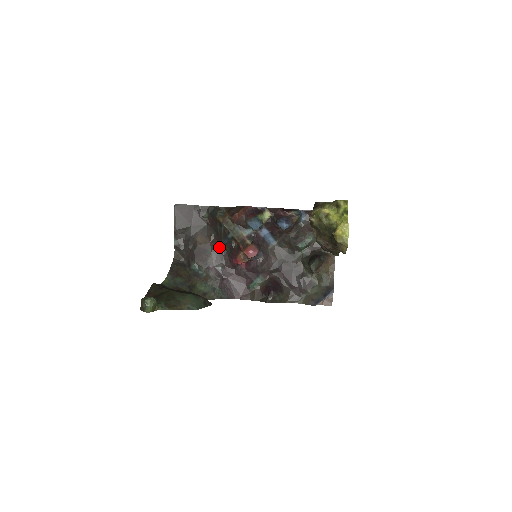
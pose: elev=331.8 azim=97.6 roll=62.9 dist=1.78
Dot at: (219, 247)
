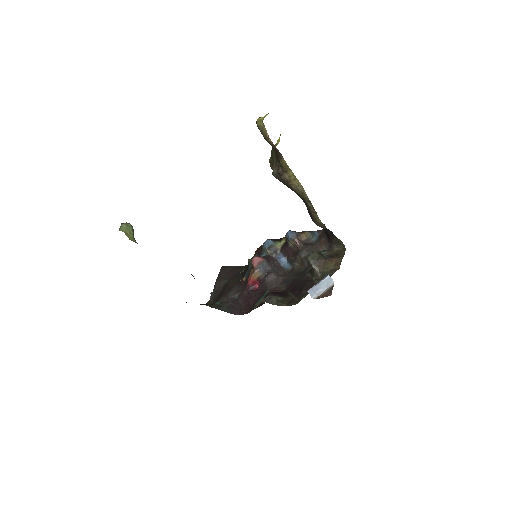
Dot at: (242, 282)
